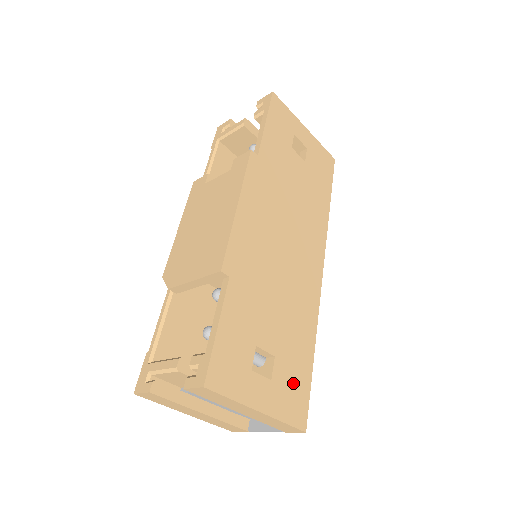
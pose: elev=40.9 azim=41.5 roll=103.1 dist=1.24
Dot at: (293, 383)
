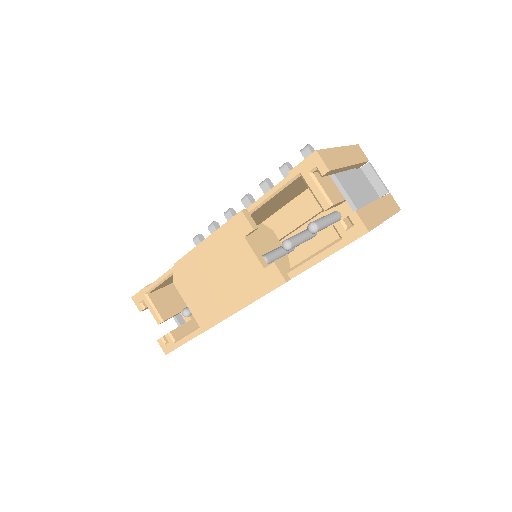
Dot at: occluded
